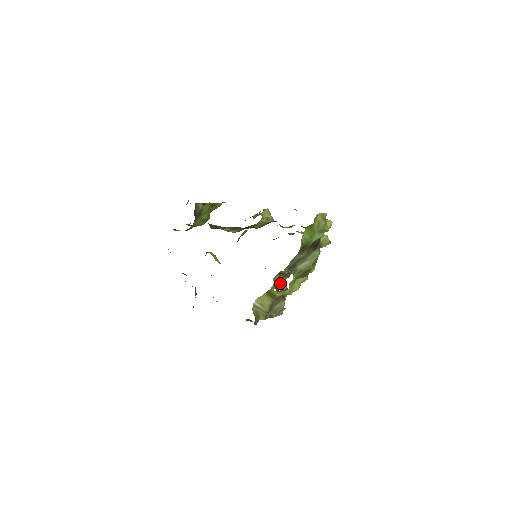
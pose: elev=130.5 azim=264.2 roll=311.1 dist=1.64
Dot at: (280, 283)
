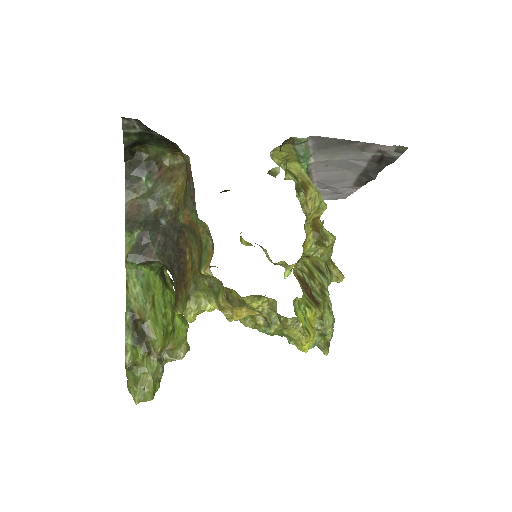
Dot at: (312, 327)
